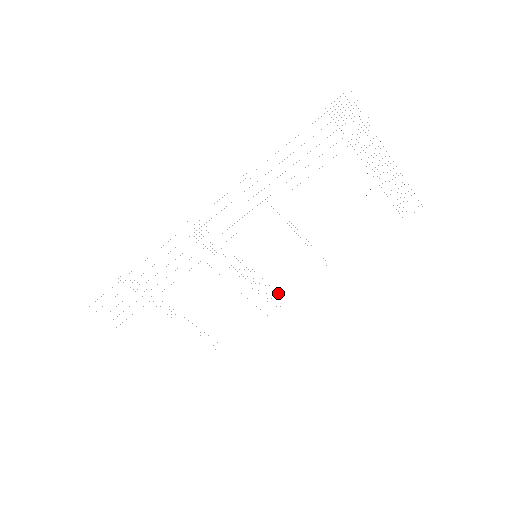
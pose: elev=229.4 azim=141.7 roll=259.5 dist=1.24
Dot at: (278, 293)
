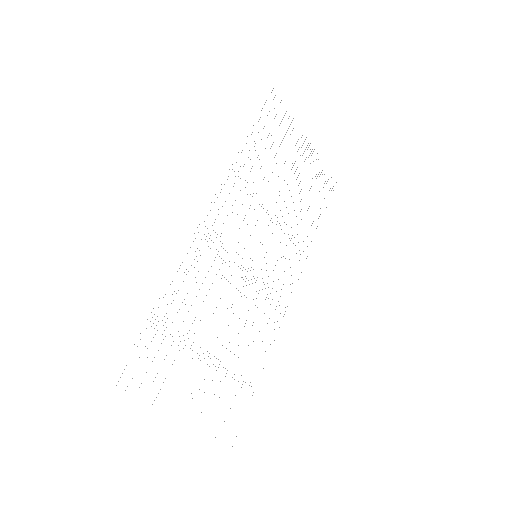
Dot at: (280, 296)
